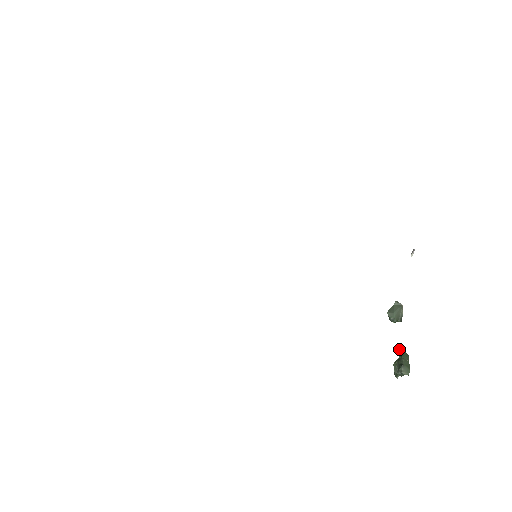
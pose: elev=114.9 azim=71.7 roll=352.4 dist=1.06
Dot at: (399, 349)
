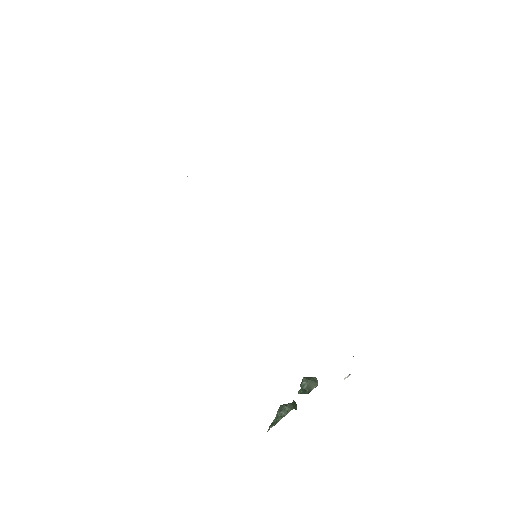
Dot at: occluded
